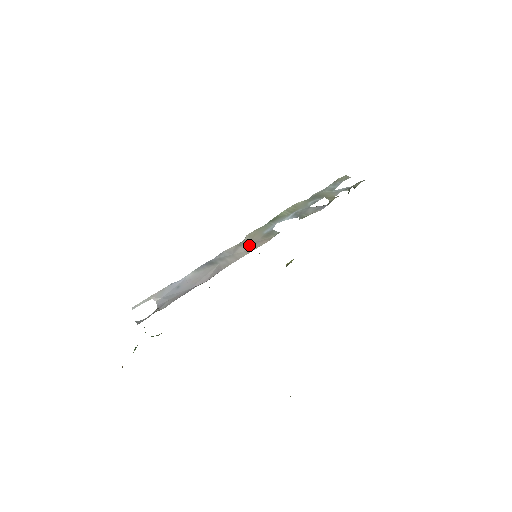
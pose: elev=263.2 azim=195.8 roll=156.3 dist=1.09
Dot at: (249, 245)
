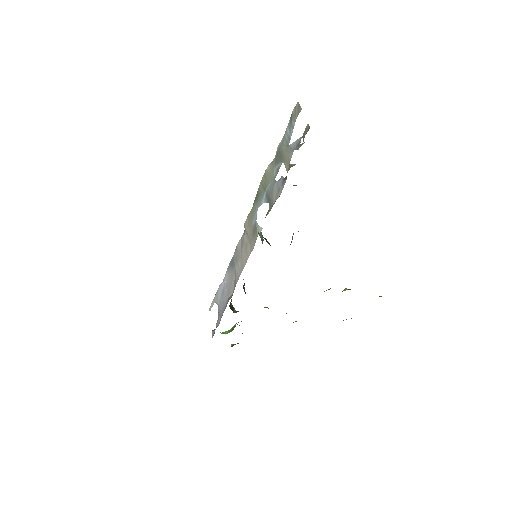
Dot at: (246, 246)
